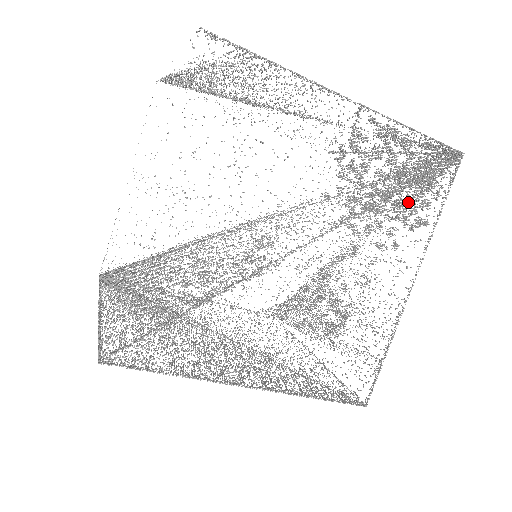
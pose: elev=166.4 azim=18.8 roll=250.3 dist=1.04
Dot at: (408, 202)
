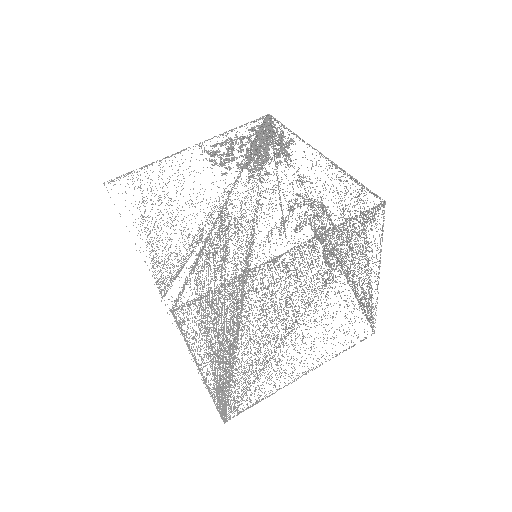
Dot at: (271, 144)
